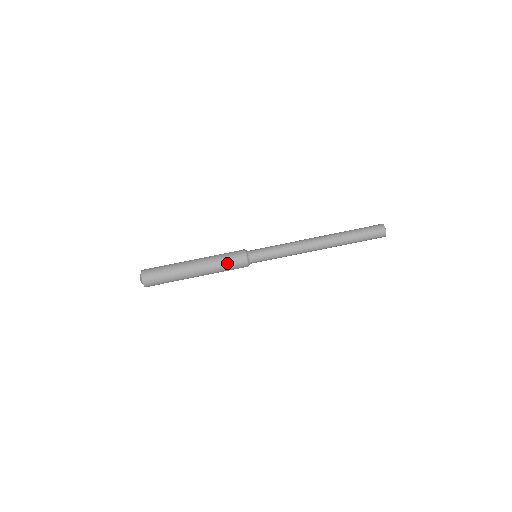
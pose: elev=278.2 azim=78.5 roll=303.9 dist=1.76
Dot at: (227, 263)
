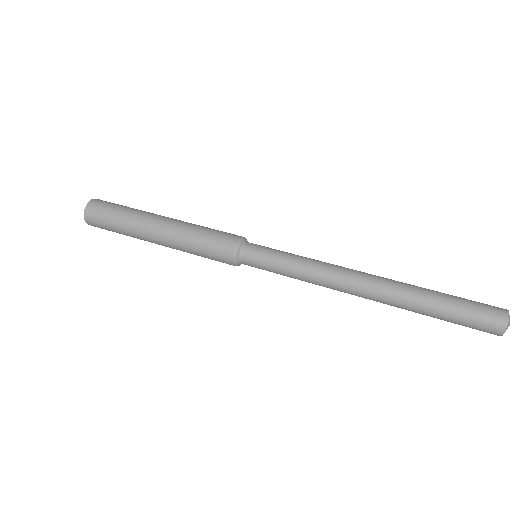
Dot at: (203, 248)
